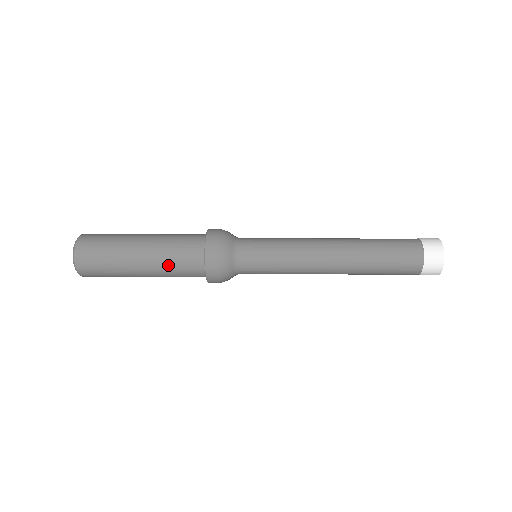
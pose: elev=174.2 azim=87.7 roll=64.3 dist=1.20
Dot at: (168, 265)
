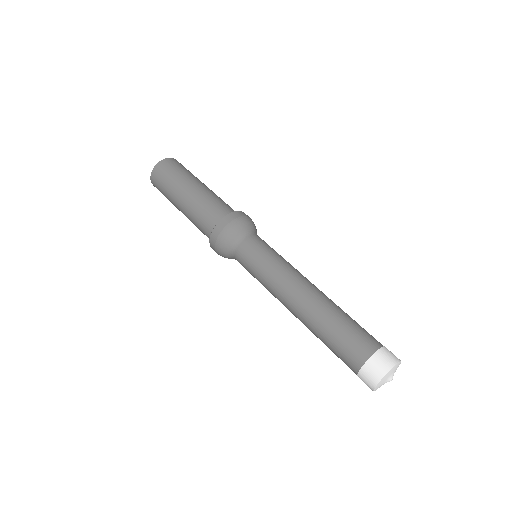
Dot at: (194, 217)
